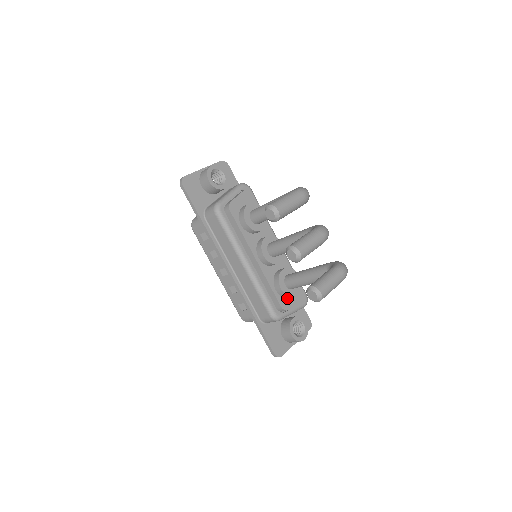
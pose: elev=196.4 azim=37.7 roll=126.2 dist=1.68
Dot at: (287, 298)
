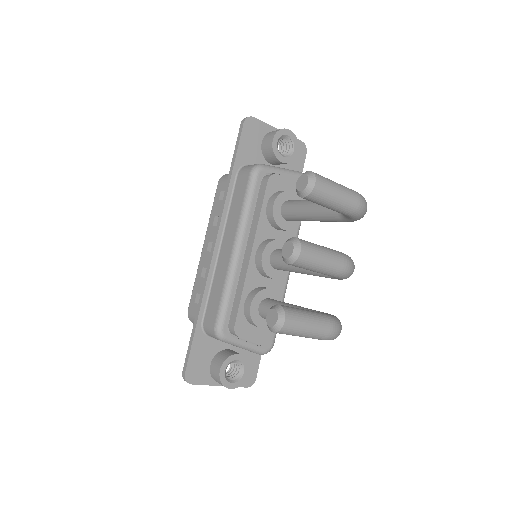
Dot at: (249, 324)
